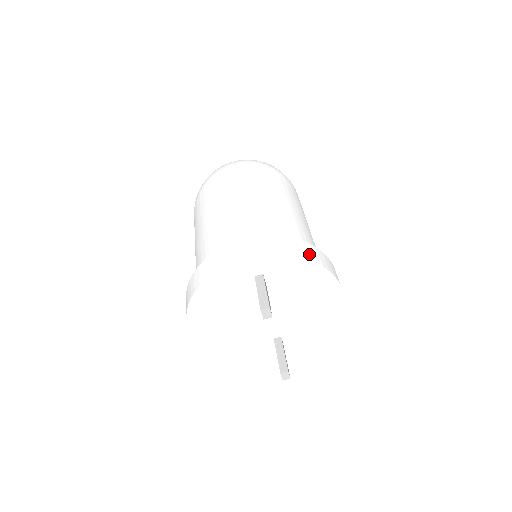
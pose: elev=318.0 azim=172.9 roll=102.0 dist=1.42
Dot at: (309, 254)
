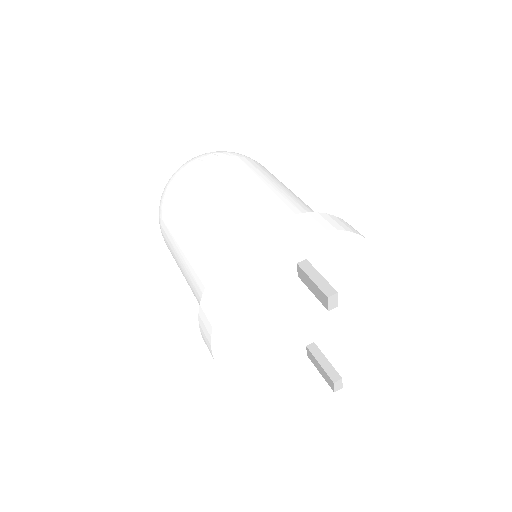
Dot at: (350, 228)
